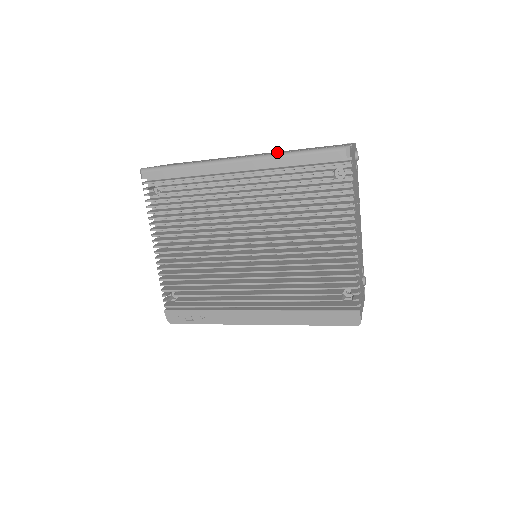
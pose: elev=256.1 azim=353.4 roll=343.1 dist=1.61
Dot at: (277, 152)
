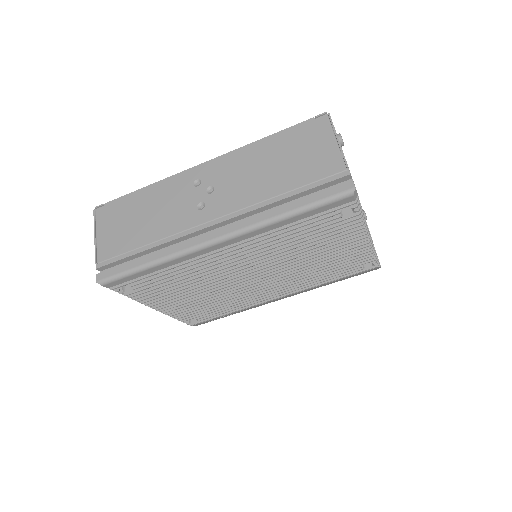
Dot at: (247, 188)
